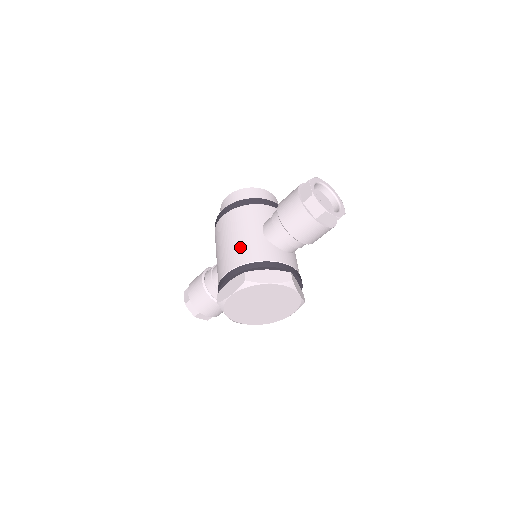
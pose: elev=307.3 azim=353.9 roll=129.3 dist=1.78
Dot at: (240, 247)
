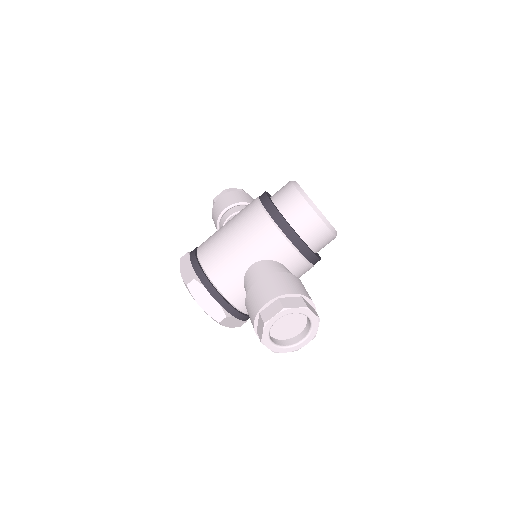
Dot at: (222, 254)
